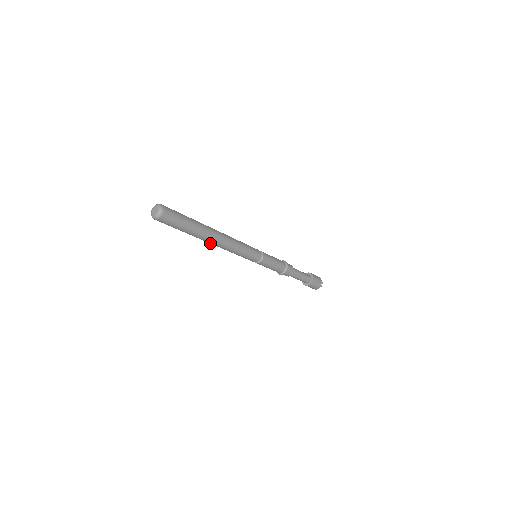
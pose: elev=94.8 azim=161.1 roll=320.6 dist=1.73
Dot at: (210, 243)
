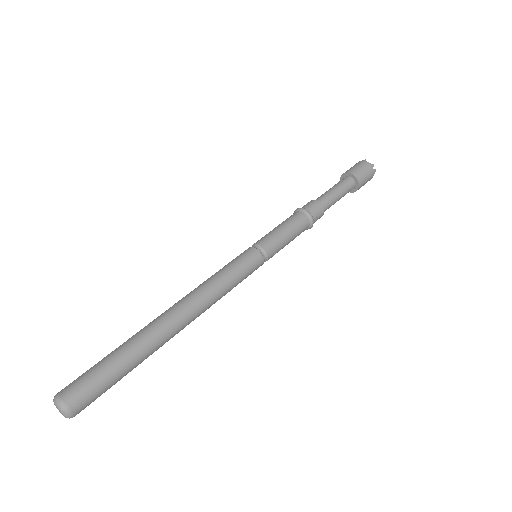
Dot at: (179, 331)
